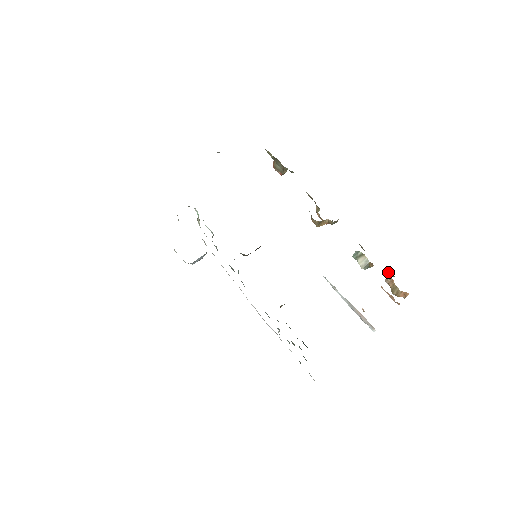
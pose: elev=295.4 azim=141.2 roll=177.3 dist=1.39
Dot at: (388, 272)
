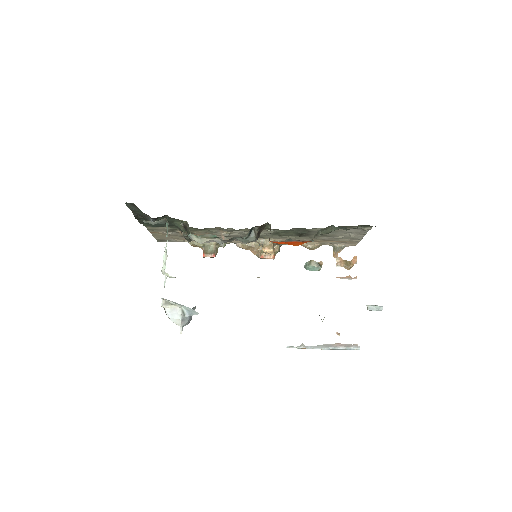
Dot at: (335, 249)
